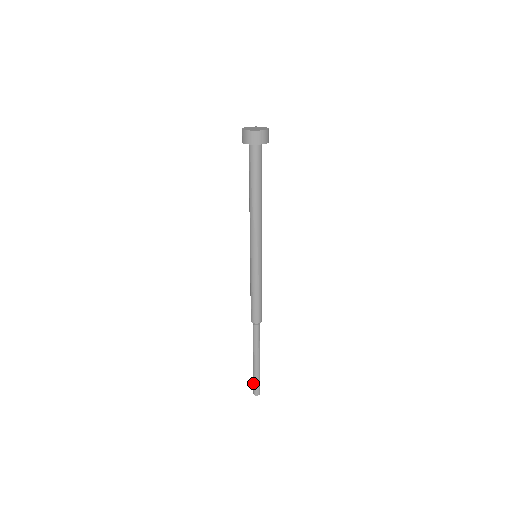
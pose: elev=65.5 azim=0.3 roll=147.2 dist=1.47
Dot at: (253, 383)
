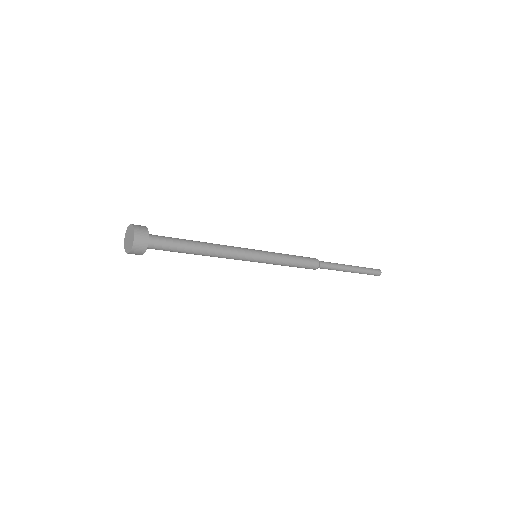
Dot at: occluded
